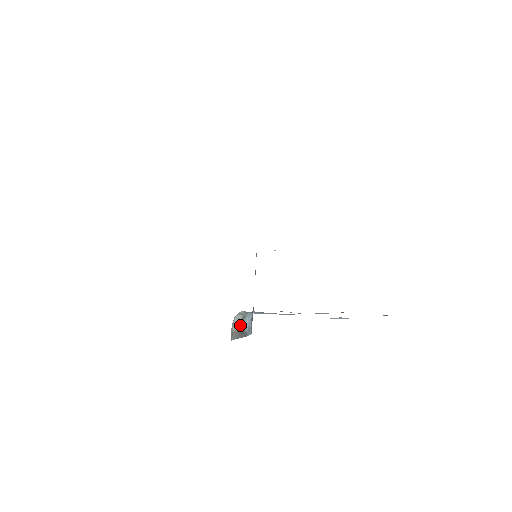
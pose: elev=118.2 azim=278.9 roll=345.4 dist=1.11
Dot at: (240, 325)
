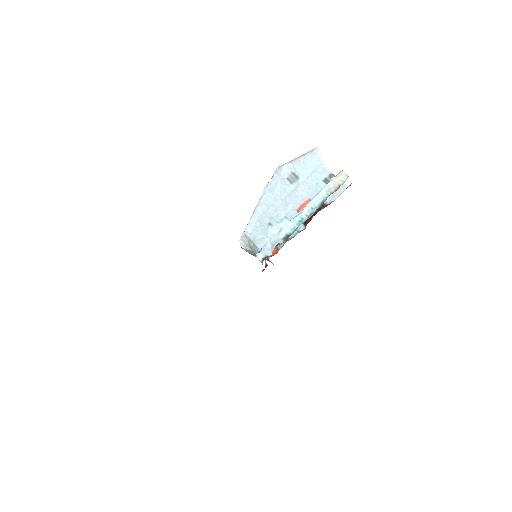
Dot at: (253, 253)
